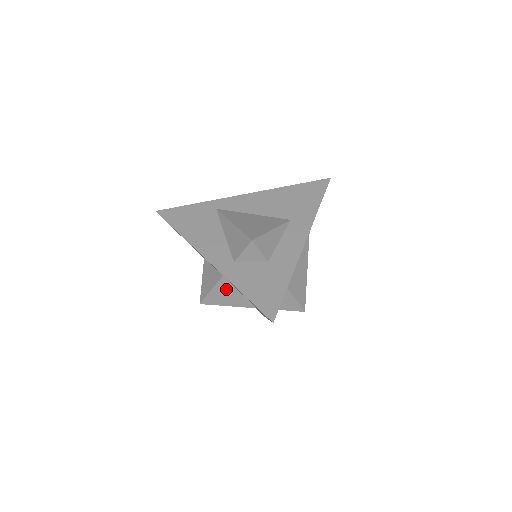
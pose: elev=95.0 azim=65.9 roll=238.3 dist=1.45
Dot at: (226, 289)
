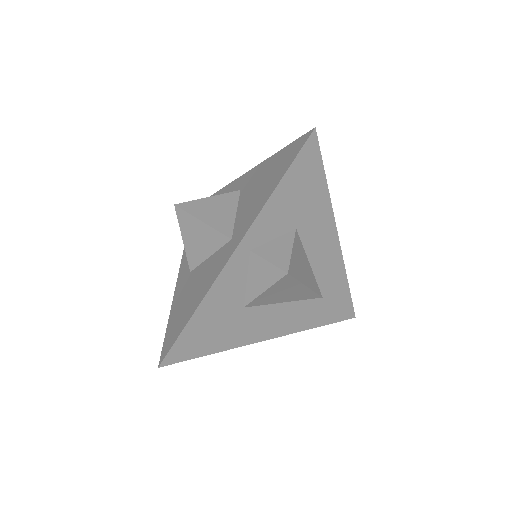
Dot at: (225, 203)
